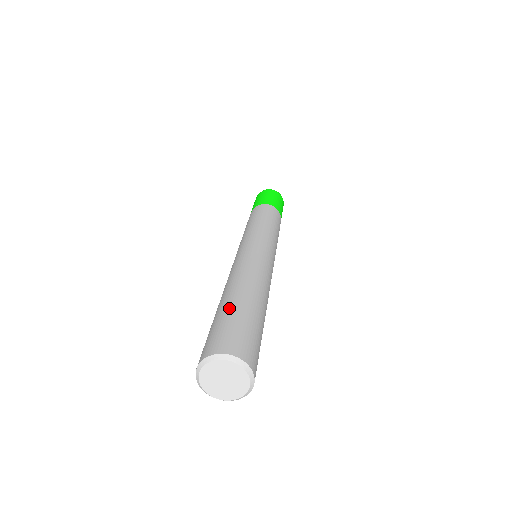
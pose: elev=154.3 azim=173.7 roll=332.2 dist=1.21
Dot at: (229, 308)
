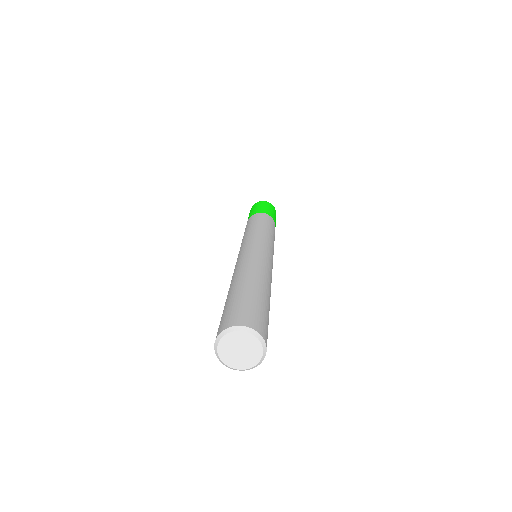
Dot at: (242, 292)
